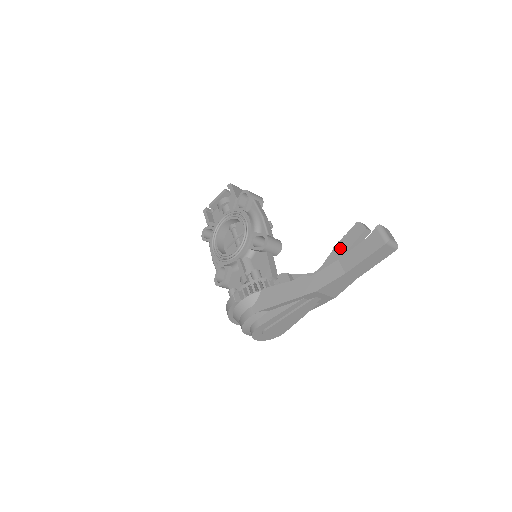
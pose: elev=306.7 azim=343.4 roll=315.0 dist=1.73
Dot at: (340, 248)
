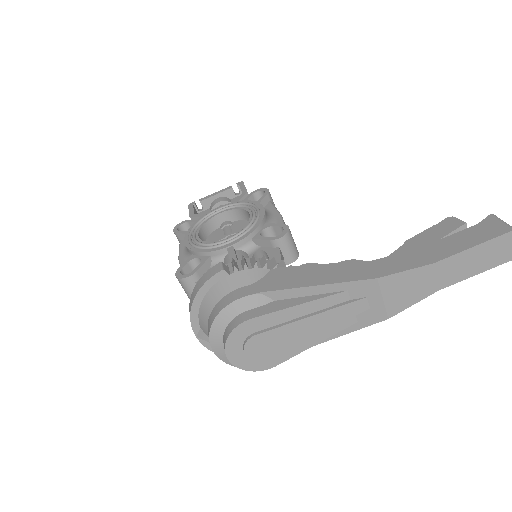
Dot at: (418, 242)
